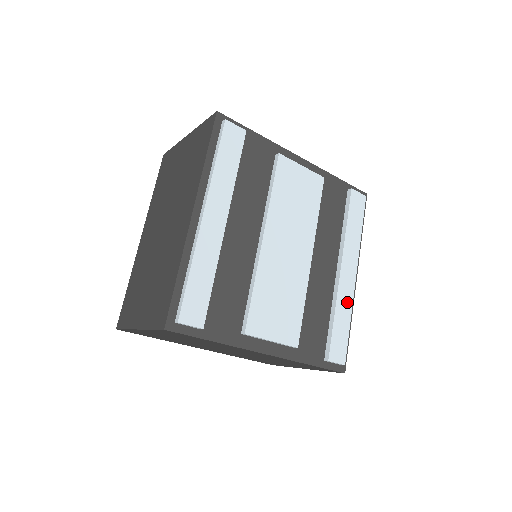
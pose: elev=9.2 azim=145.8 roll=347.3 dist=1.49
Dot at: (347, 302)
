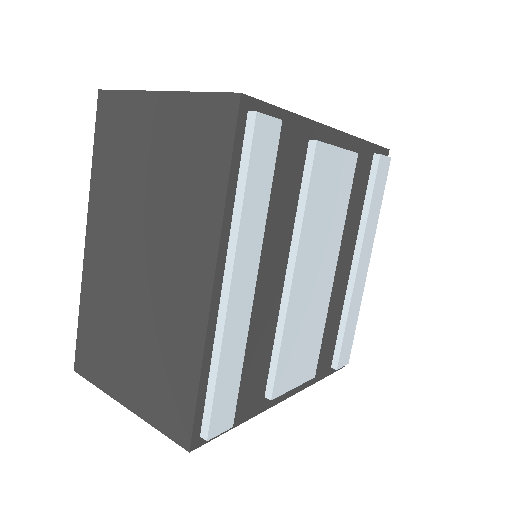
Dot at: (358, 299)
